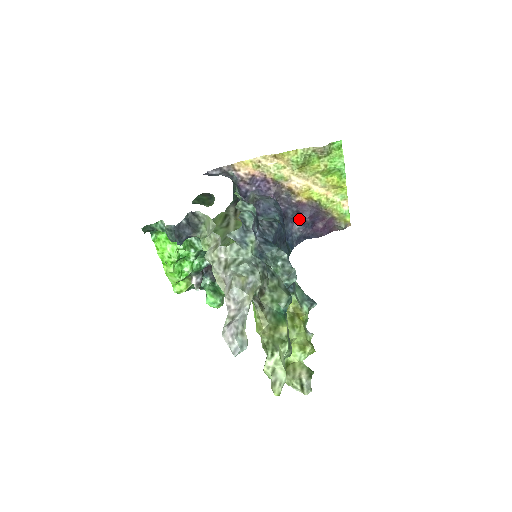
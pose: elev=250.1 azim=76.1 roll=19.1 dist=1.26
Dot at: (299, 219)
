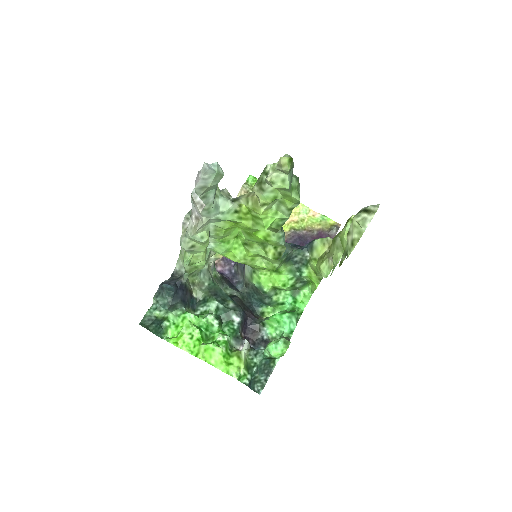
Dot at: occluded
